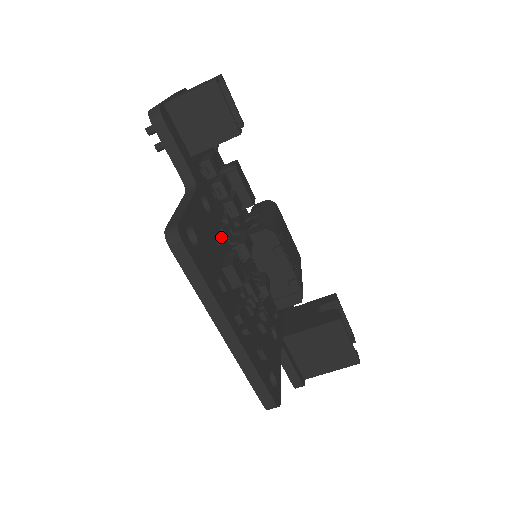
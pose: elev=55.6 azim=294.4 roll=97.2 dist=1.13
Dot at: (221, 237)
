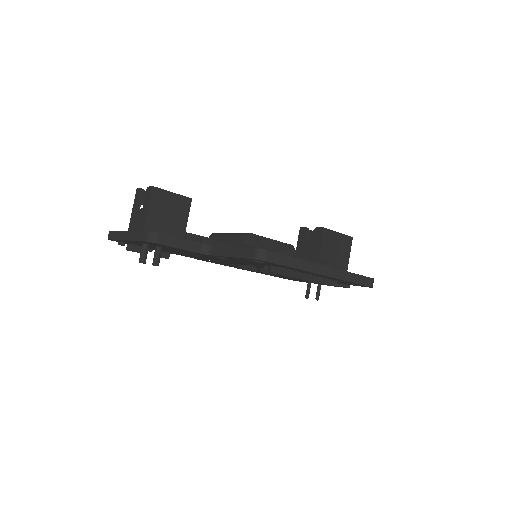
Dot at: occluded
